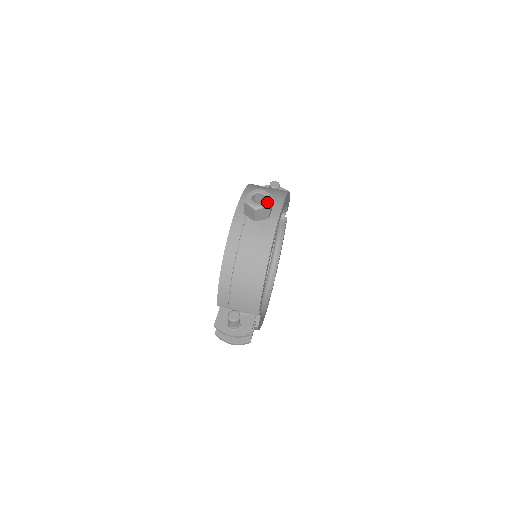
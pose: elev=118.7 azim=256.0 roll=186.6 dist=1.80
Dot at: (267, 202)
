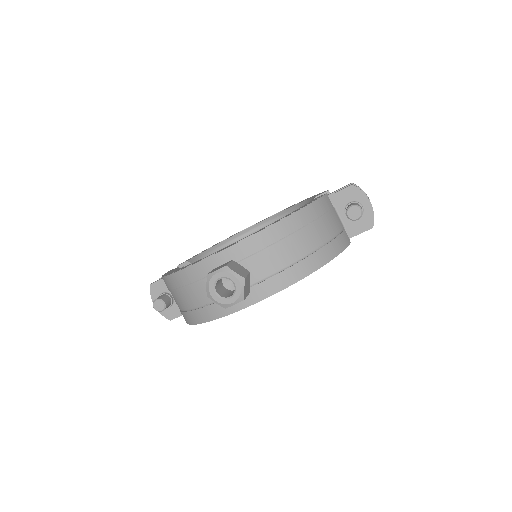
Dot at: (226, 302)
